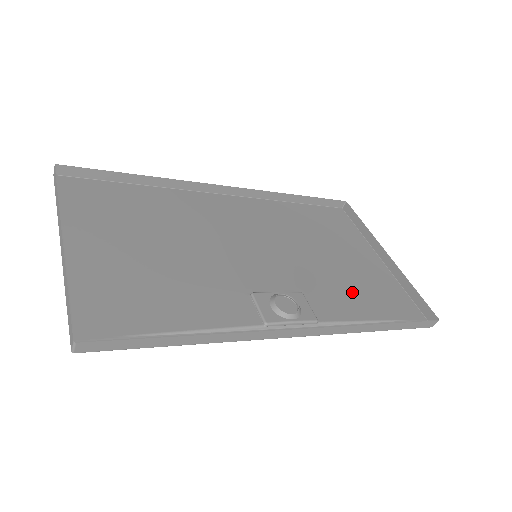
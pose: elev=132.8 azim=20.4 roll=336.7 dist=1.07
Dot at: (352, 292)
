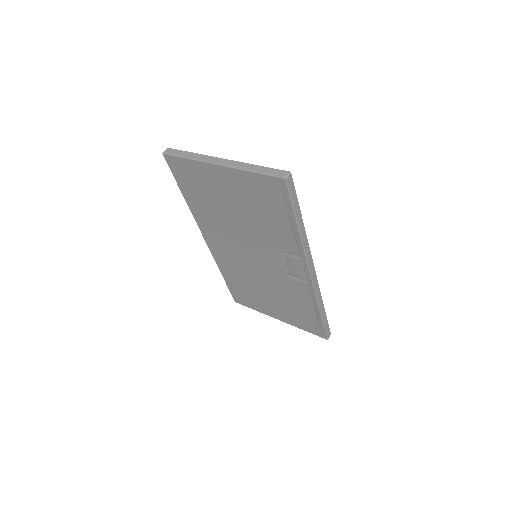
Dot at: (295, 302)
